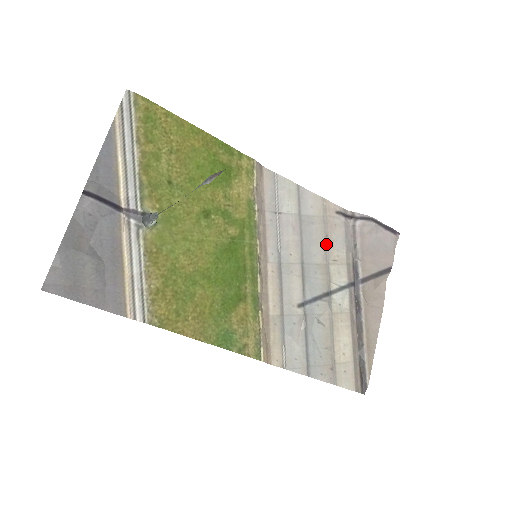
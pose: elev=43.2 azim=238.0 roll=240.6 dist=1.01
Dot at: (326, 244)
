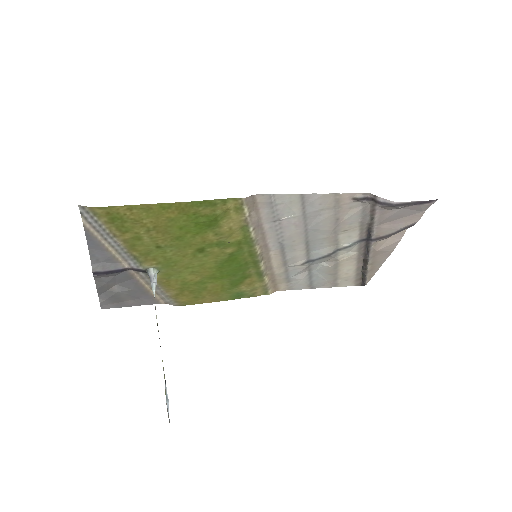
Dot at: (336, 225)
